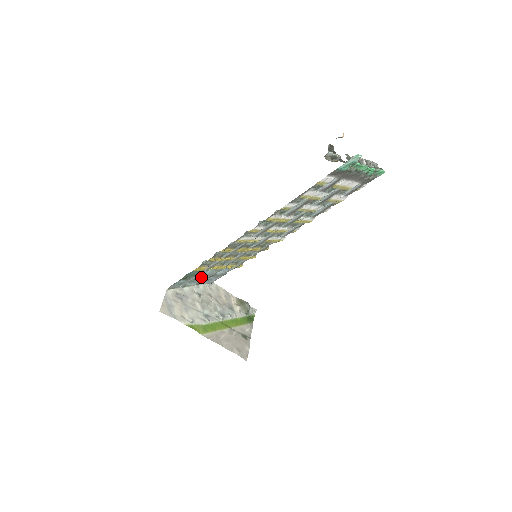
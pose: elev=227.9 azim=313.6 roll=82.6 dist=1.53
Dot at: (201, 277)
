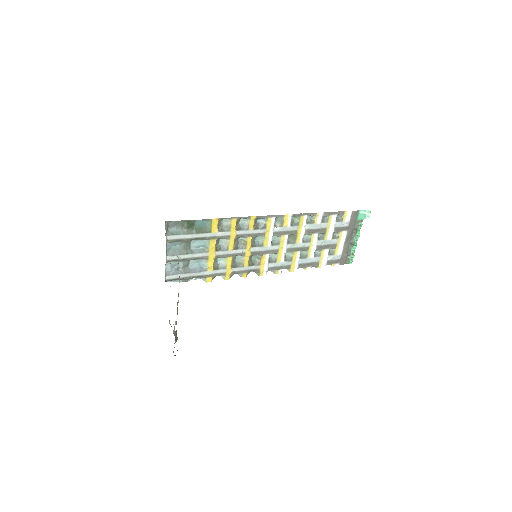
Dot at: (185, 250)
